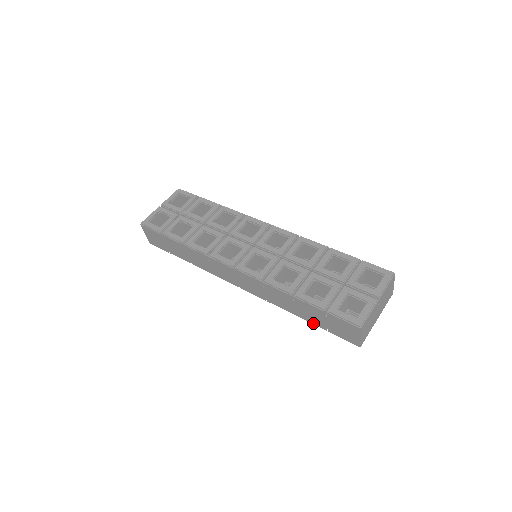
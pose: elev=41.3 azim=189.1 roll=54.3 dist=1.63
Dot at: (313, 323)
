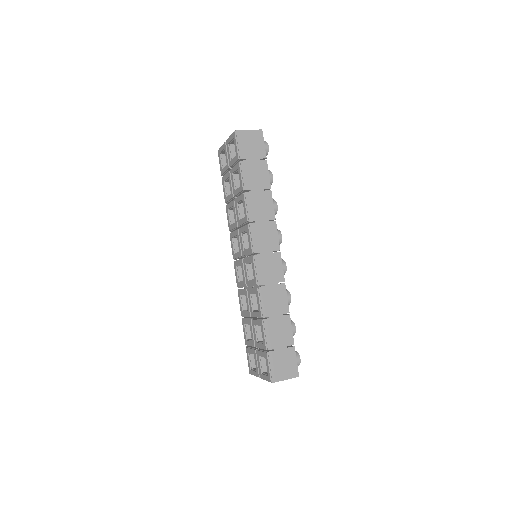
Dot at: occluded
